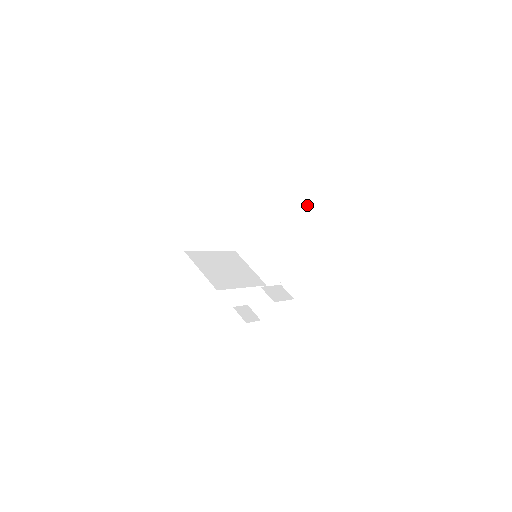
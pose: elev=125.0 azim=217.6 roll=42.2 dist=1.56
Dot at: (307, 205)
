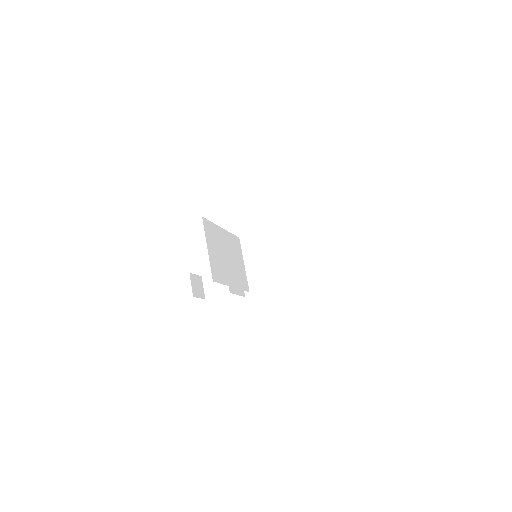
Dot at: (342, 251)
